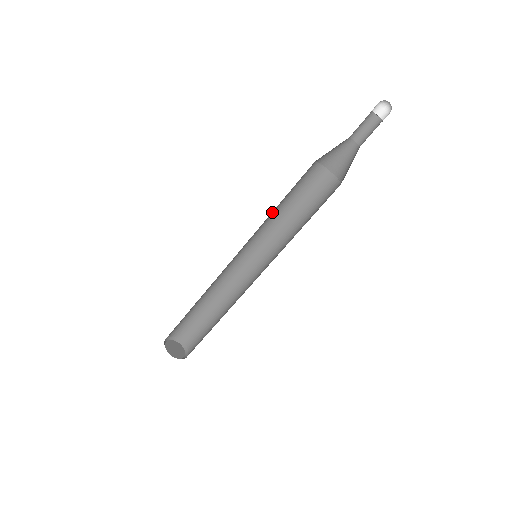
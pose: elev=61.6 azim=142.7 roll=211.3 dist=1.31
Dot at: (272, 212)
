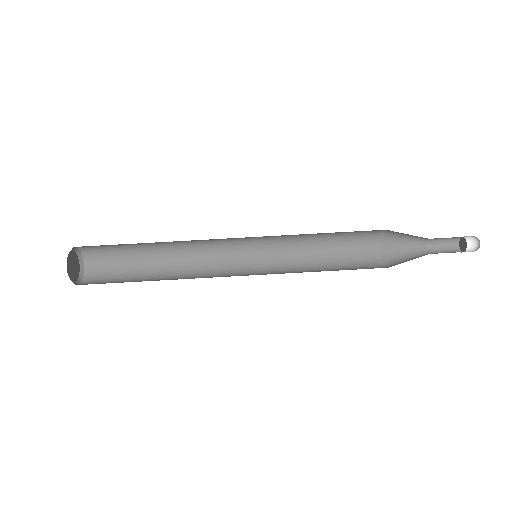
Dot at: (308, 239)
